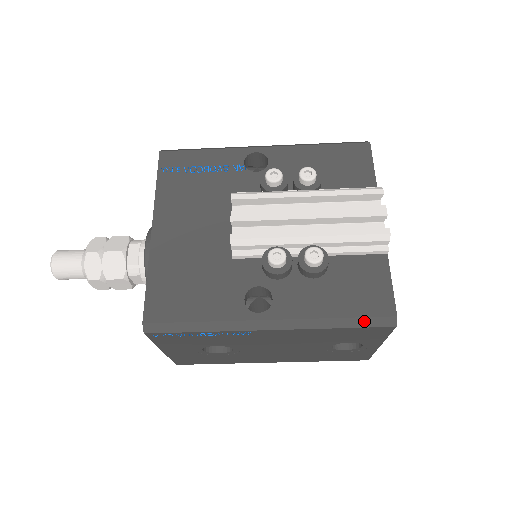
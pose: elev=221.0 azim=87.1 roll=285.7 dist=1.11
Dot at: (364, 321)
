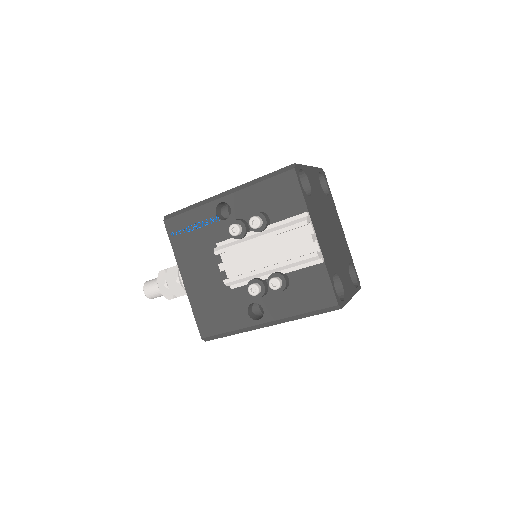
Dot at: (320, 311)
